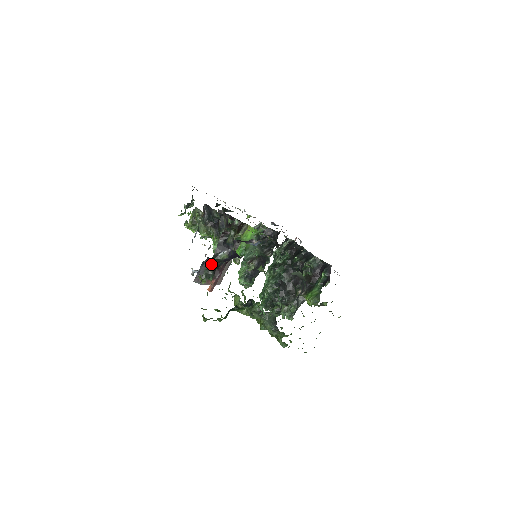
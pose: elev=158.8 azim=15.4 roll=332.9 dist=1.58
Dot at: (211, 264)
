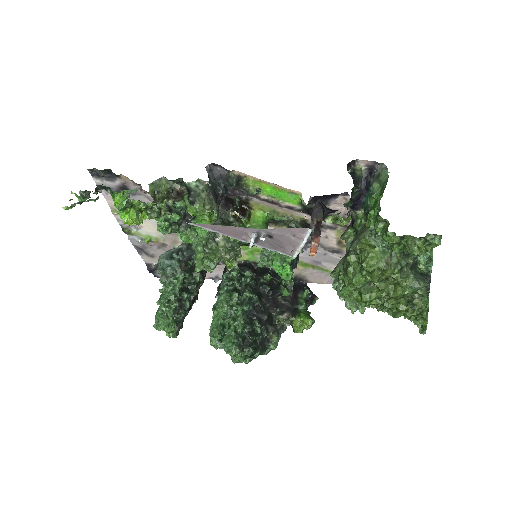
Dot at: occluded
